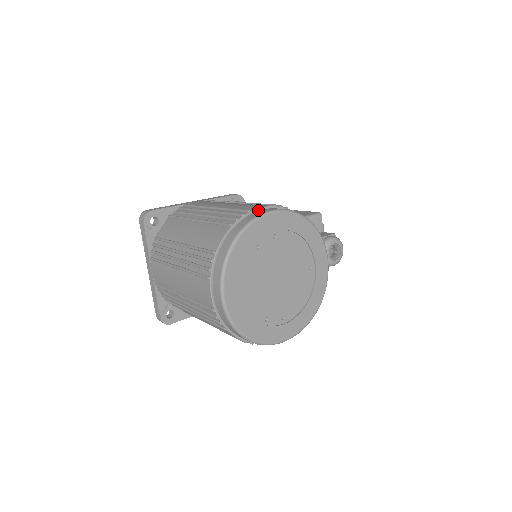
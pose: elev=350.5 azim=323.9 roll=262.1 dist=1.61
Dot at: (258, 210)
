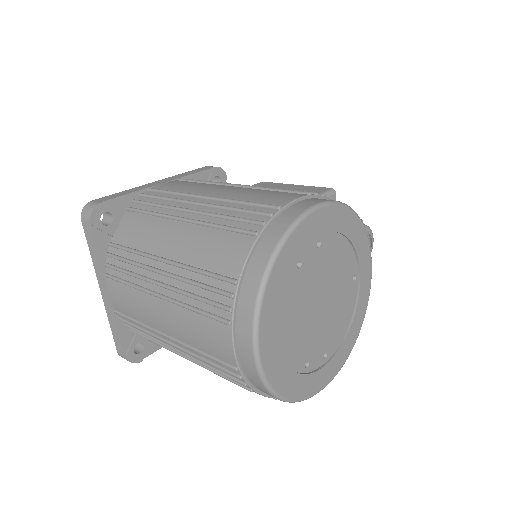
Dot at: (291, 204)
